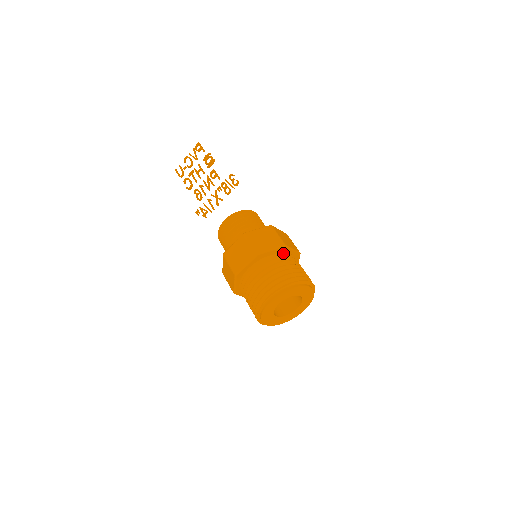
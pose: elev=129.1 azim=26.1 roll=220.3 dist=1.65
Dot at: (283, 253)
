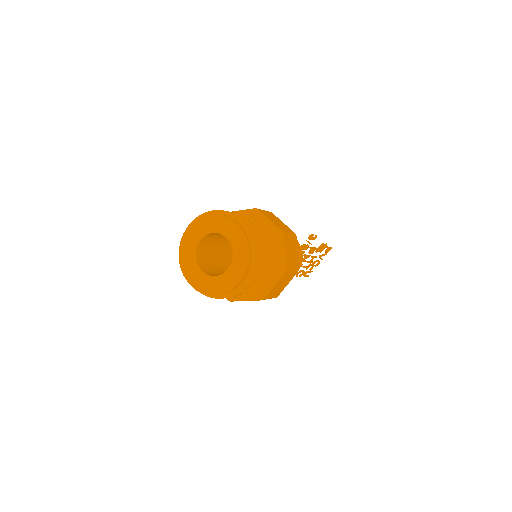
Dot at: (251, 216)
